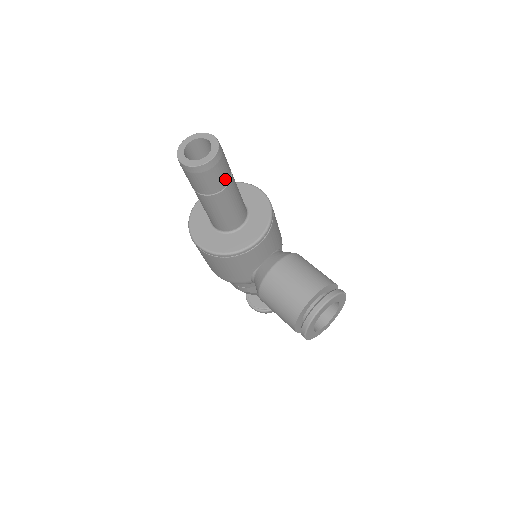
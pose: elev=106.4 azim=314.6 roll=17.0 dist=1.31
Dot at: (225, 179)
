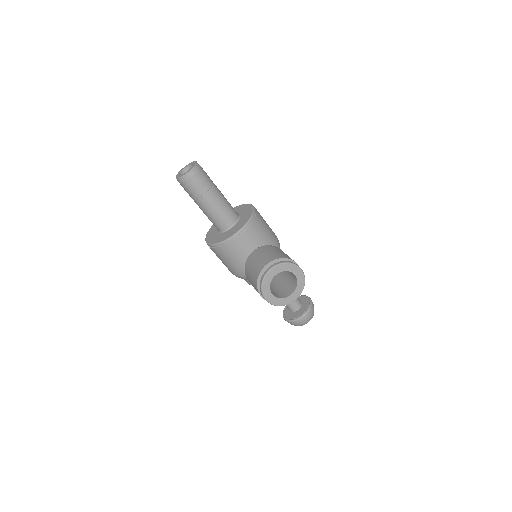
Dot at: (205, 187)
